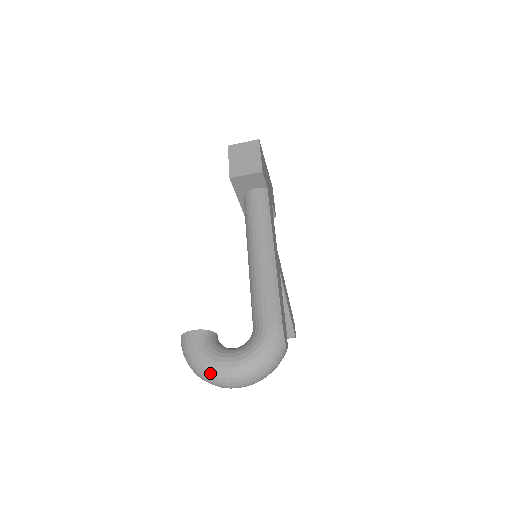
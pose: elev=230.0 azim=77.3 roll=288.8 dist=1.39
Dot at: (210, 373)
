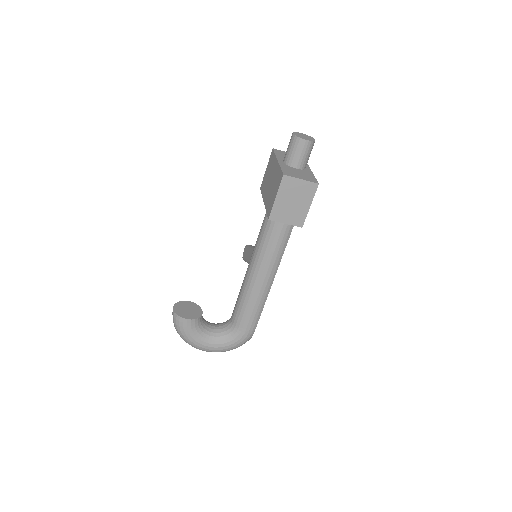
Dot at: occluded
